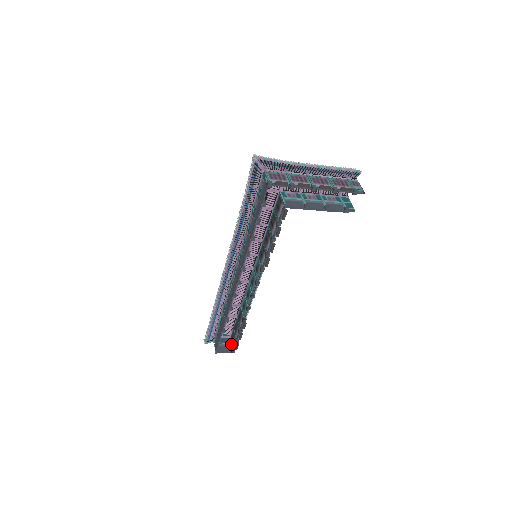
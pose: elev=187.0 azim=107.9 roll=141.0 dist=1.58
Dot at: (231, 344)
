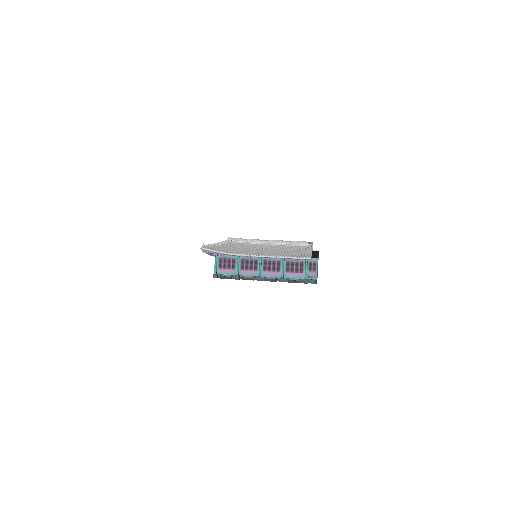
Dot at: occluded
